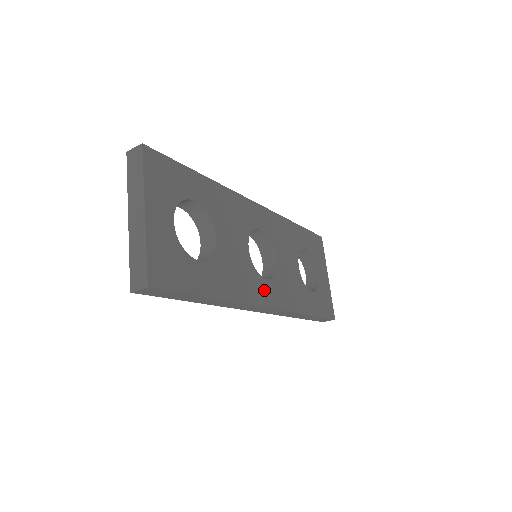
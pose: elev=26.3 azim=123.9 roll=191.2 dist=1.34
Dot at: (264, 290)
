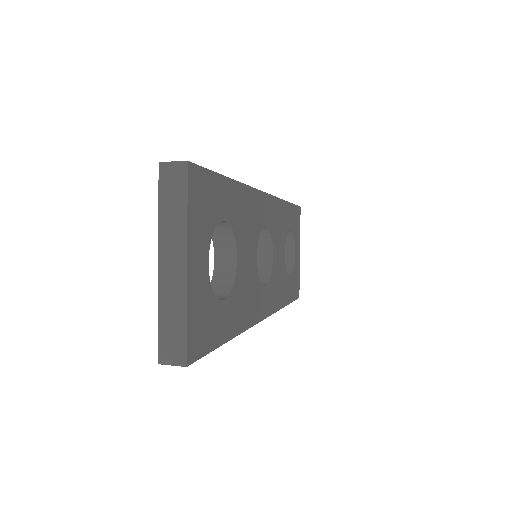
Dot at: (263, 300)
